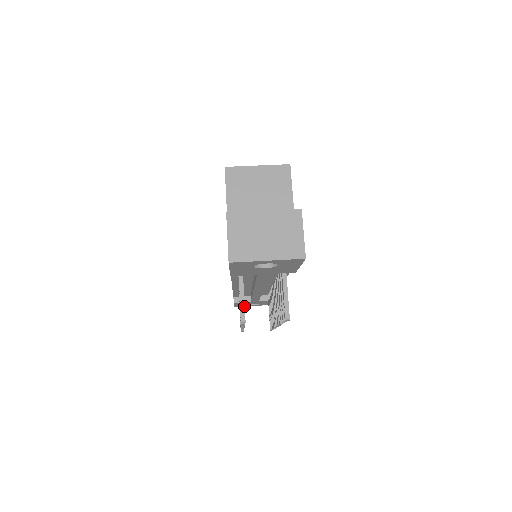
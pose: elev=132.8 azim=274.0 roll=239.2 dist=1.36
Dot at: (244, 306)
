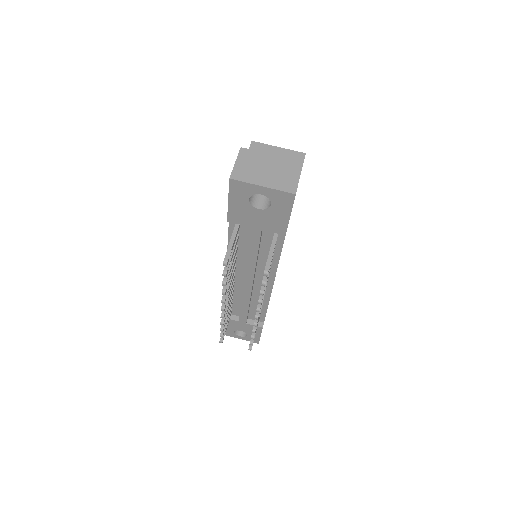
Dot at: (230, 251)
